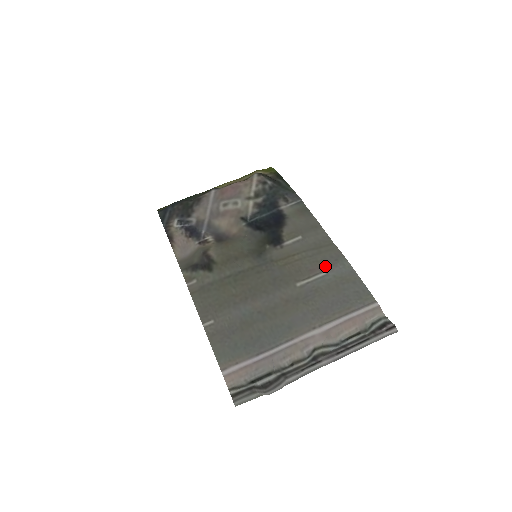
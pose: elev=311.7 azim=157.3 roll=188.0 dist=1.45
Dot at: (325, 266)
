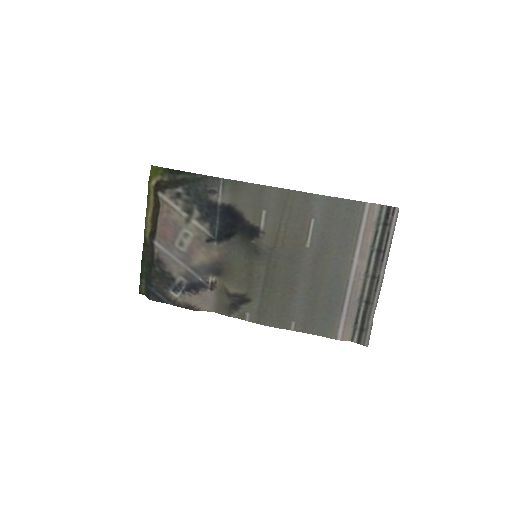
Dot at: (307, 214)
